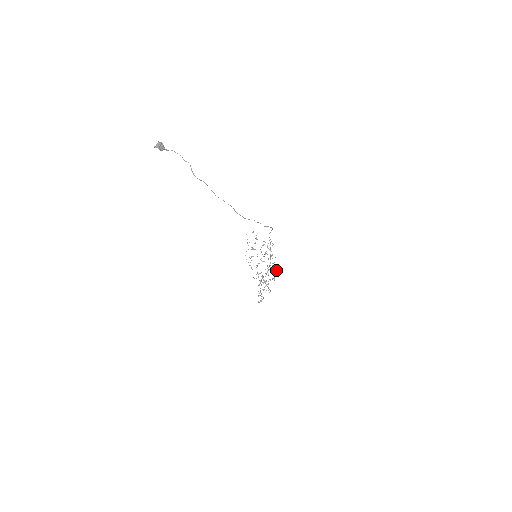
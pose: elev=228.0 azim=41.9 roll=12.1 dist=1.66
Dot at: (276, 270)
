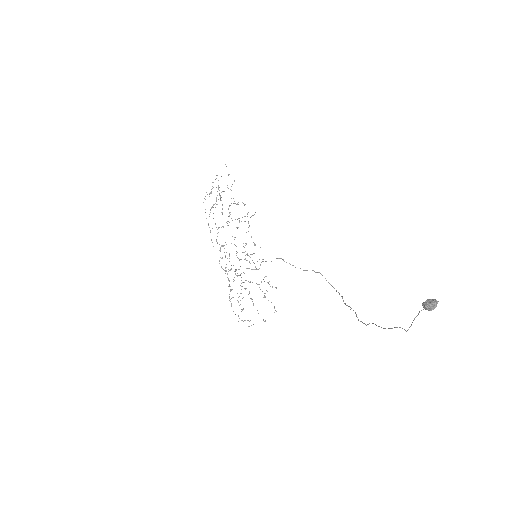
Dot at: (265, 276)
